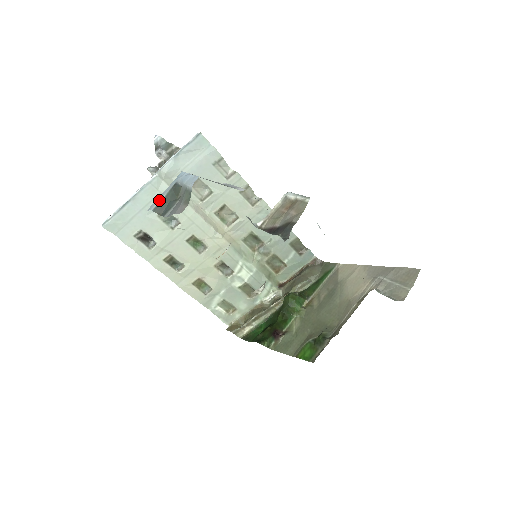
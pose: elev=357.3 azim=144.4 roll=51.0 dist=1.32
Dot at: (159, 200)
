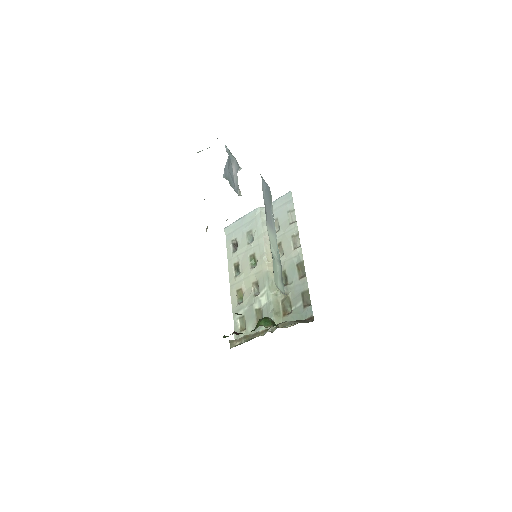
Dot at: occluded
